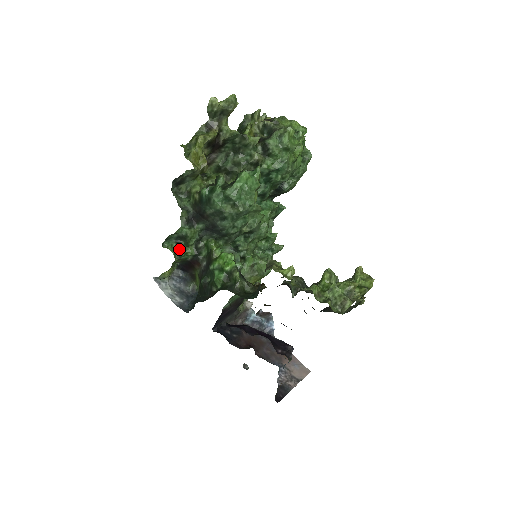
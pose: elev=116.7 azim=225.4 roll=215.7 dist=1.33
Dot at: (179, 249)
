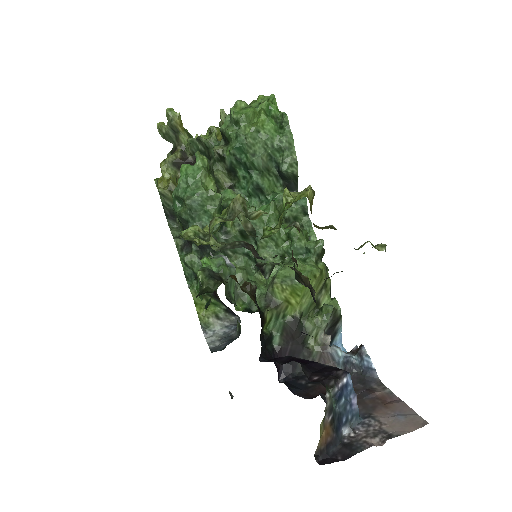
Dot at: (196, 283)
